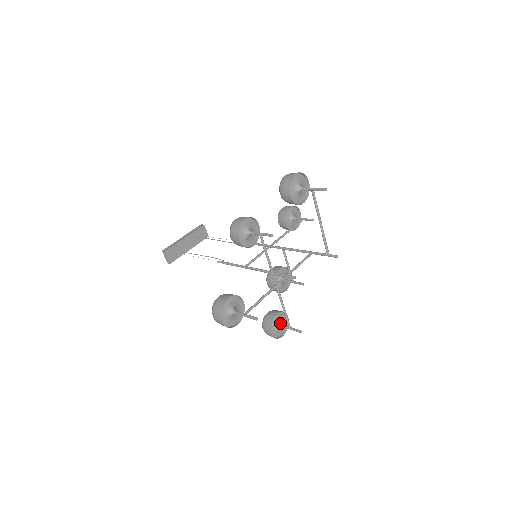
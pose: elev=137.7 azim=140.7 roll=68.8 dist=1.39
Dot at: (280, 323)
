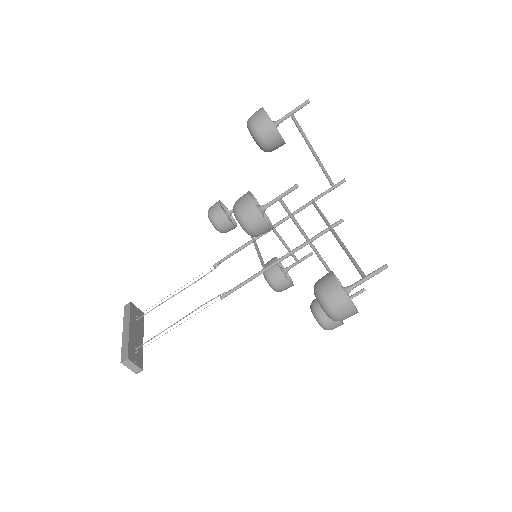
Dot at: occluded
